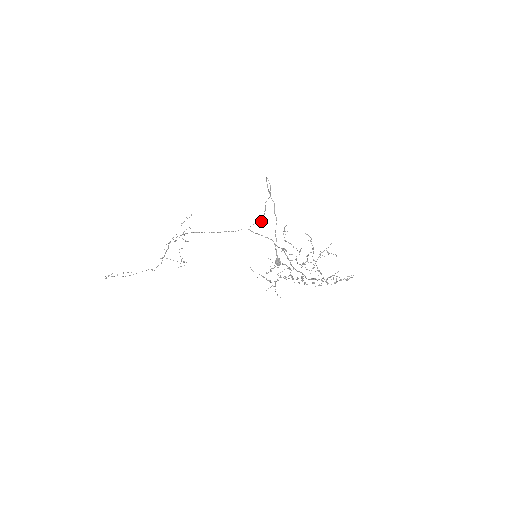
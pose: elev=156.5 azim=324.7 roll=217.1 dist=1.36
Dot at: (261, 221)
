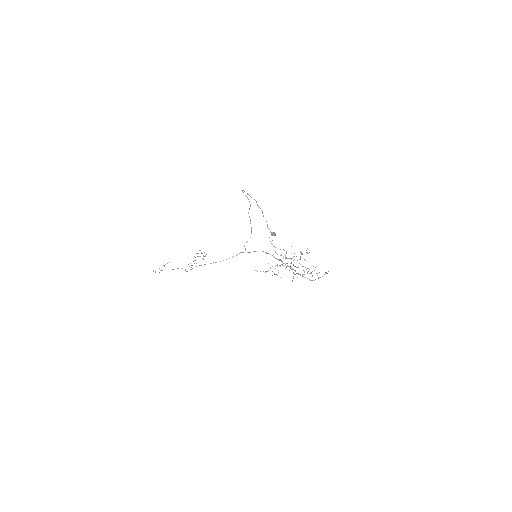
Dot at: occluded
